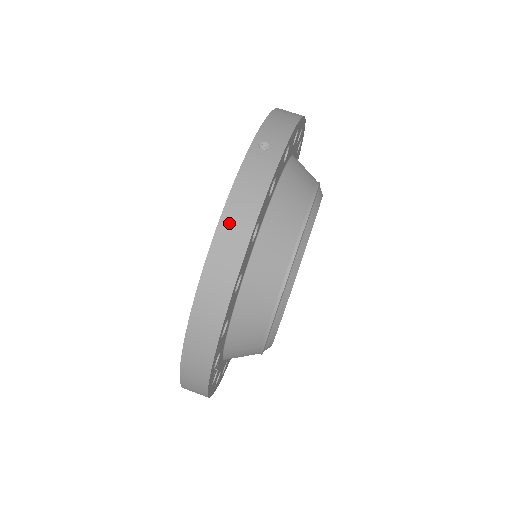
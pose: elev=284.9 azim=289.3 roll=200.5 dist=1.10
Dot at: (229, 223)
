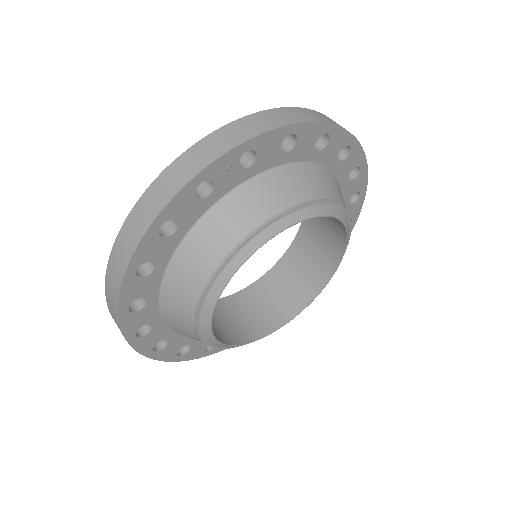
Dot at: occluded
